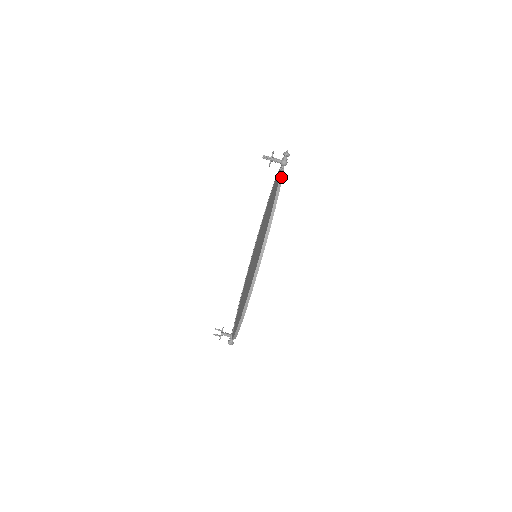
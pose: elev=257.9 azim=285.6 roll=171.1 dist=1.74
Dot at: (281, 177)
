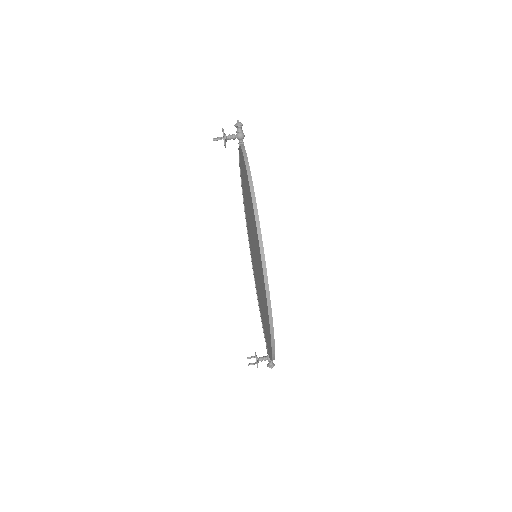
Dot at: (244, 151)
